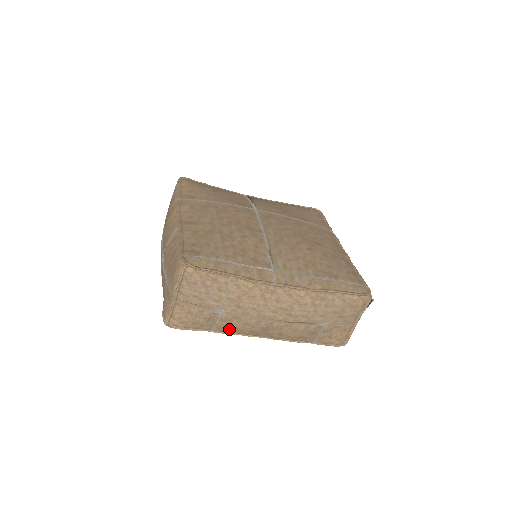
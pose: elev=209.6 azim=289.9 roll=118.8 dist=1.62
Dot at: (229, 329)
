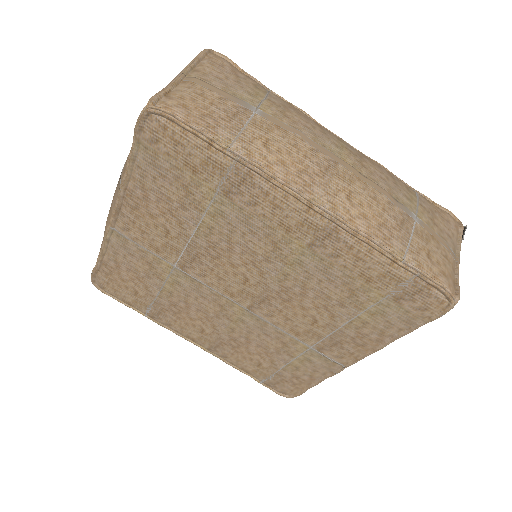
Dot at: (263, 151)
